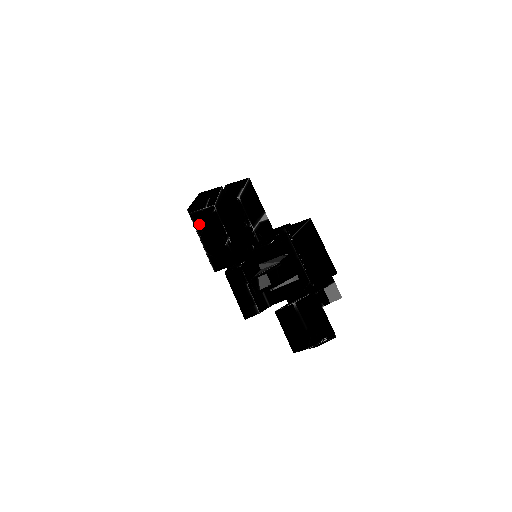
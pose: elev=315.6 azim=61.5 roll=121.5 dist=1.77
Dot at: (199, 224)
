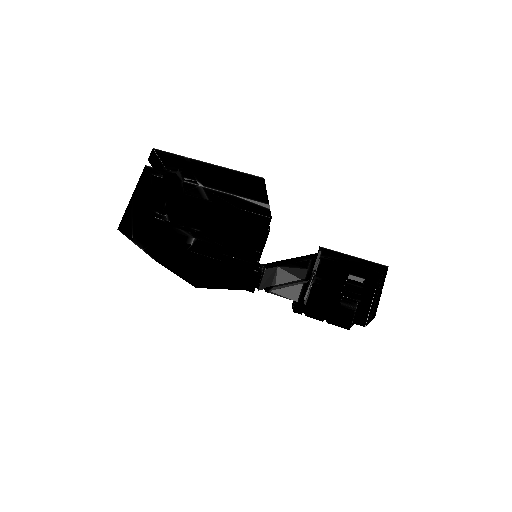
Dot at: (126, 225)
